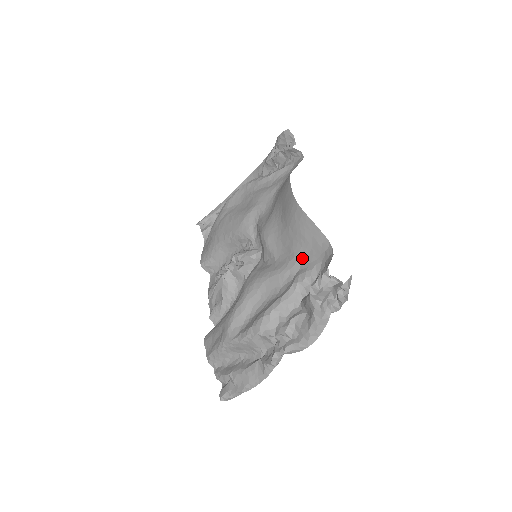
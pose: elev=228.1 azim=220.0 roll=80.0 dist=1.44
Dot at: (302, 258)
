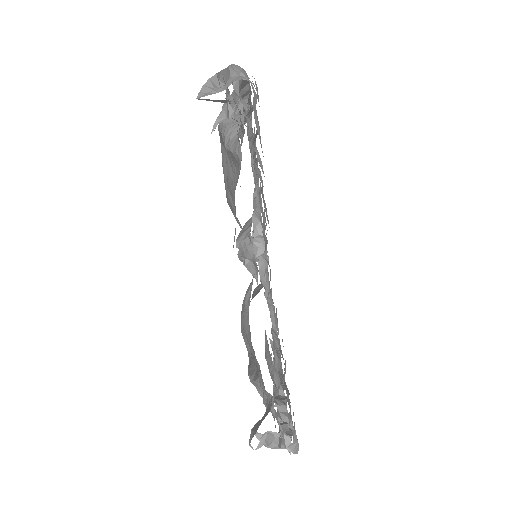
Dot at: occluded
